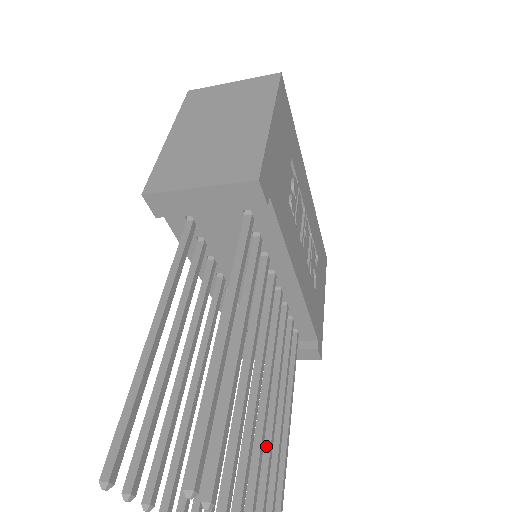
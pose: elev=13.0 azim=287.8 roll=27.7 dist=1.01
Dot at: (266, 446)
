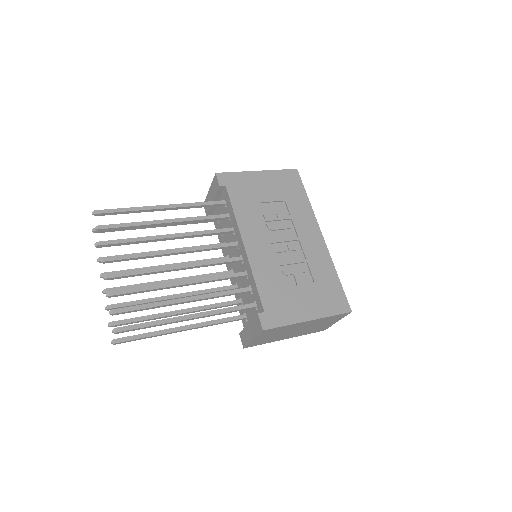
Dot at: (155, 286)
